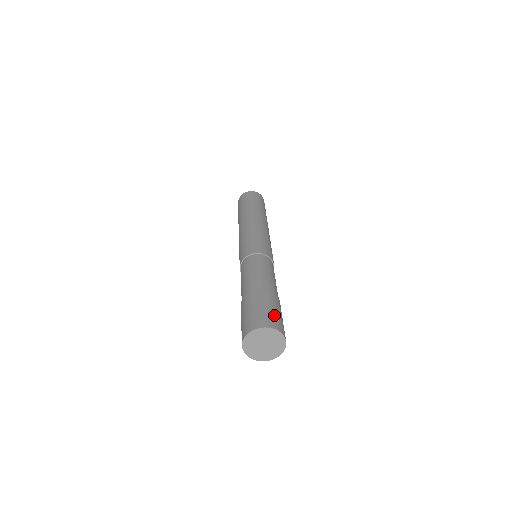
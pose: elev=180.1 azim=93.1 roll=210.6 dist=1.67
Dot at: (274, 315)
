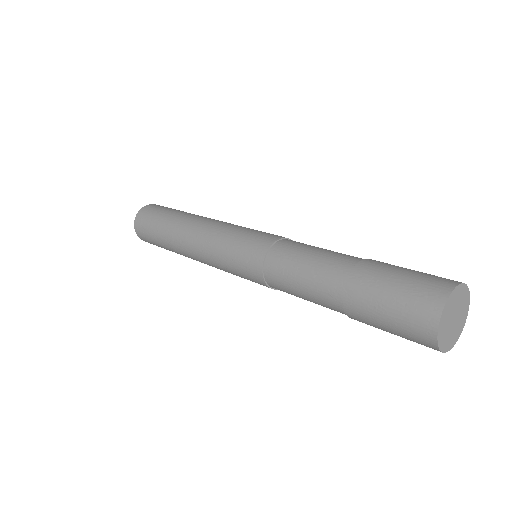
Dot at: (425, 274)
